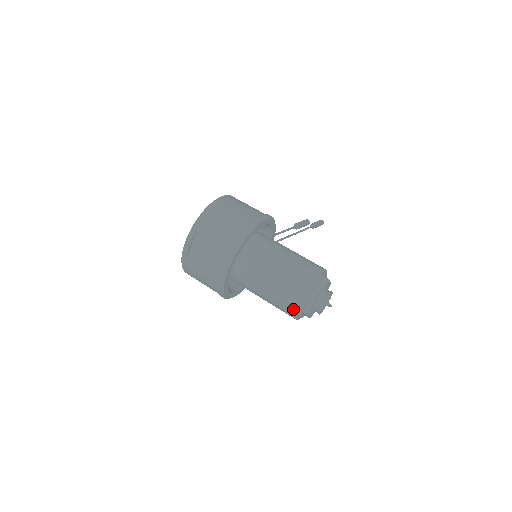
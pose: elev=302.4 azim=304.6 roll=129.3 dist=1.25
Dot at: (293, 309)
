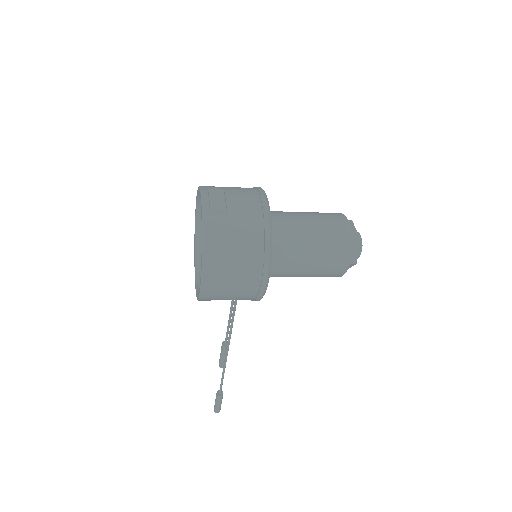
Dot at: (345, 230)
